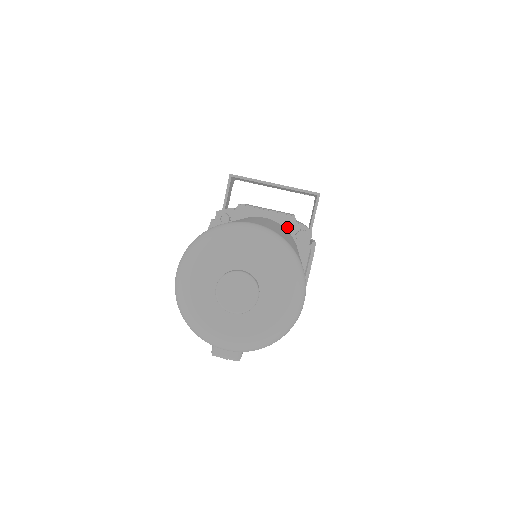
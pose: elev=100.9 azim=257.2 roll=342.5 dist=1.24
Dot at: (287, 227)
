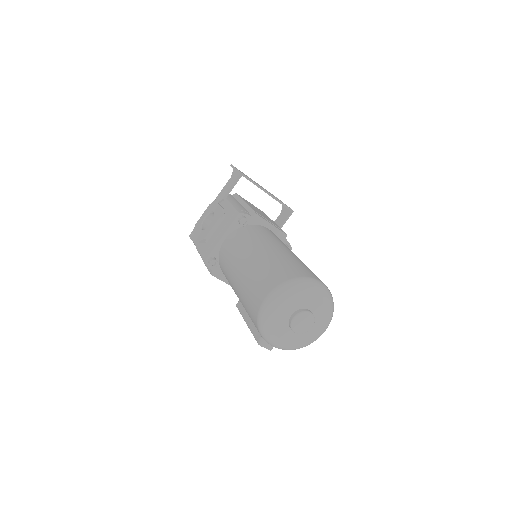
Dot at: occluded
